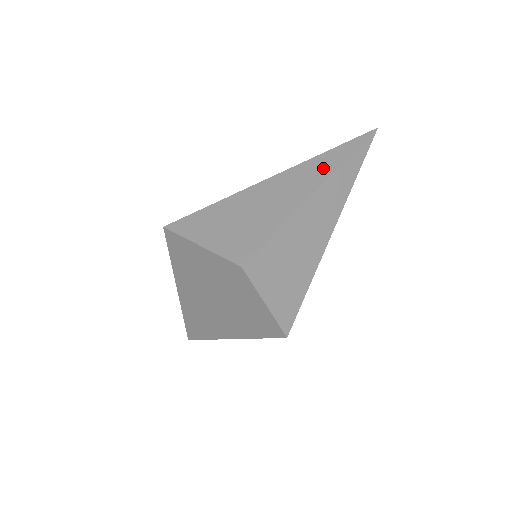
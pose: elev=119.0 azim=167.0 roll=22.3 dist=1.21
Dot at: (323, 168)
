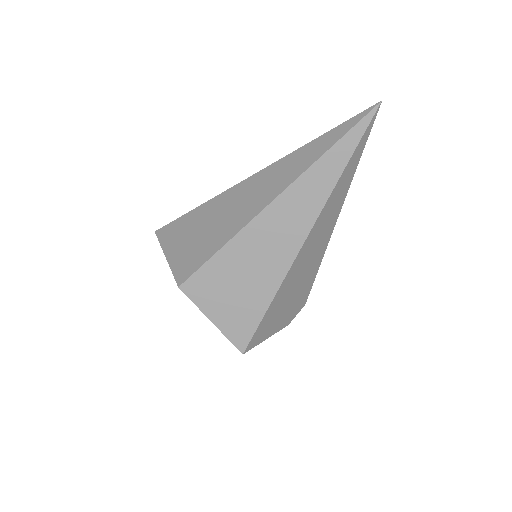
Dot at: (292, 169)
